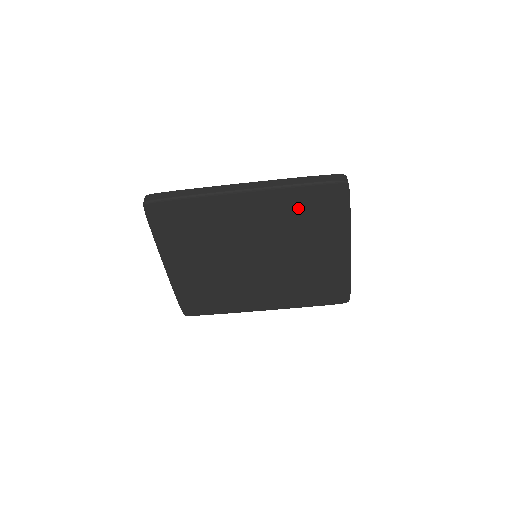
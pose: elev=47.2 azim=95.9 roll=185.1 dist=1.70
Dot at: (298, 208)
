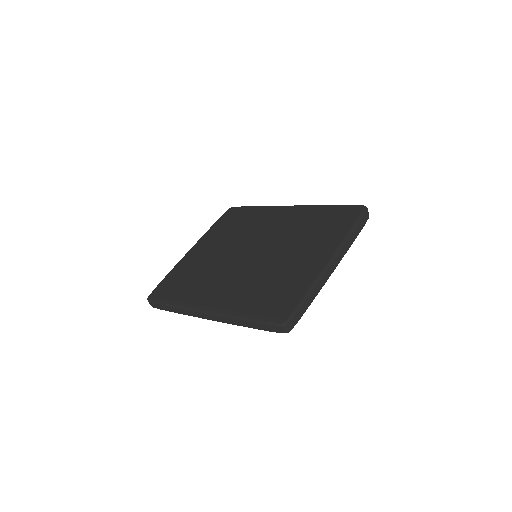
Dot at: occluded
